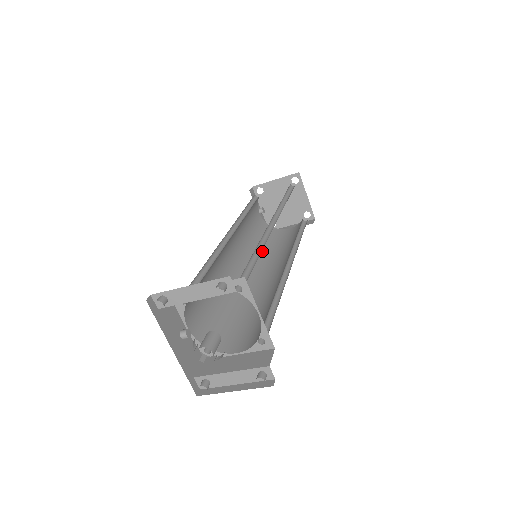
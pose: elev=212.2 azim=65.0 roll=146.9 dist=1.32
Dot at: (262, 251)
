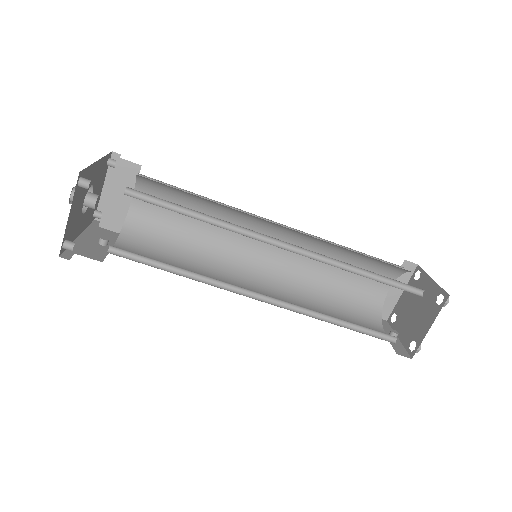
Dot at: occluded
